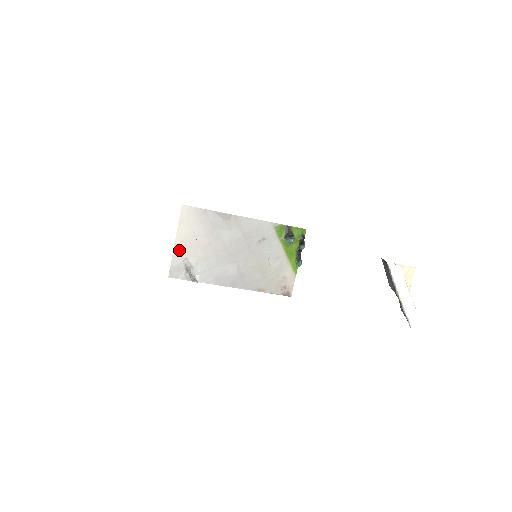
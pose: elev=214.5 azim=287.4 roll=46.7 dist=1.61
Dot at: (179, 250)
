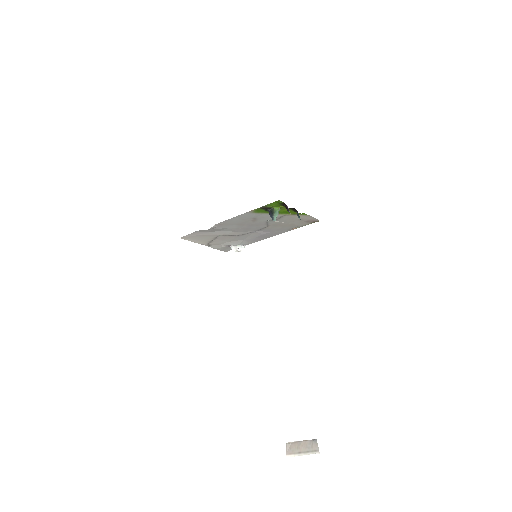
Dot at: (212, 245)
